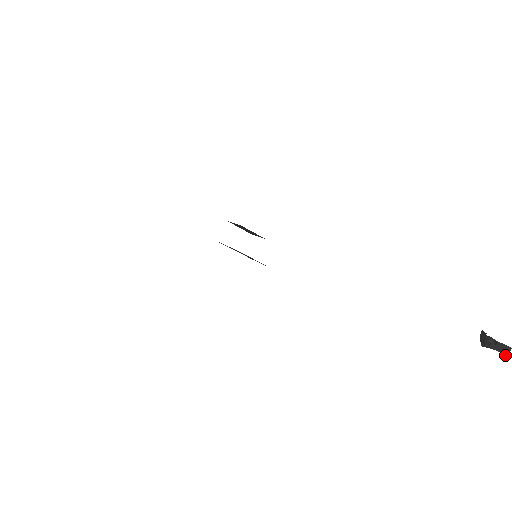
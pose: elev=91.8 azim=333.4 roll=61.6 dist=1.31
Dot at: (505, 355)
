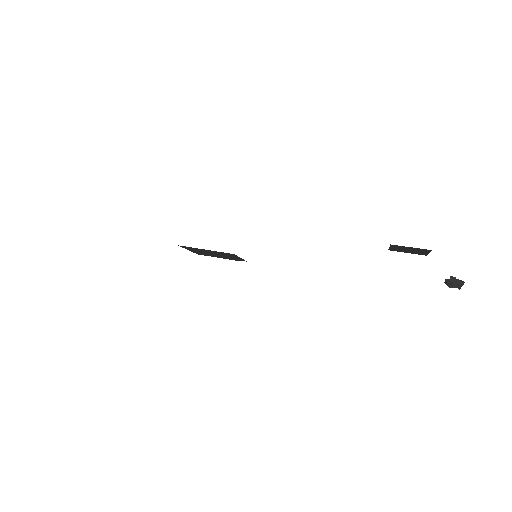
Dot at: occluded
